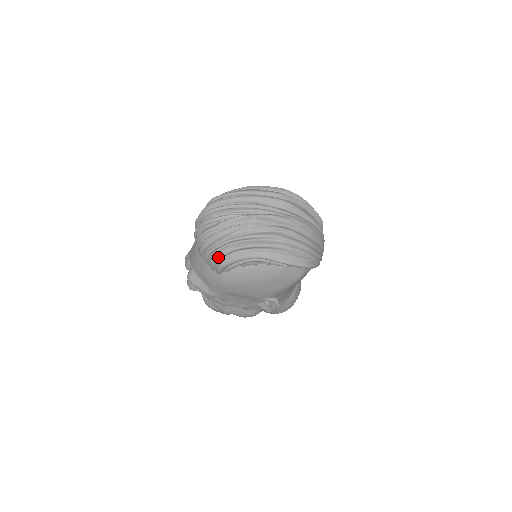
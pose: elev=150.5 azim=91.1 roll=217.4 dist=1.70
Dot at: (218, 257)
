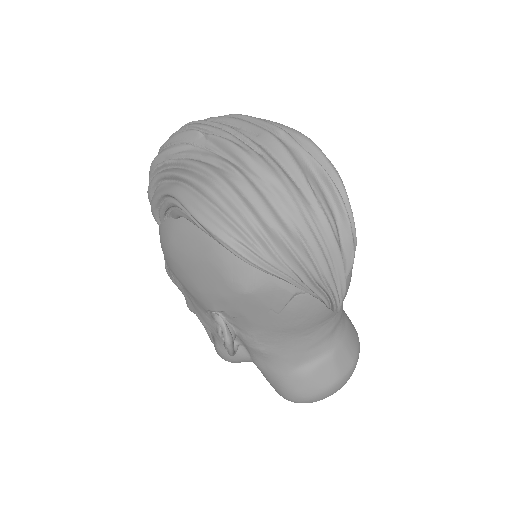
Dot at: (149, 186)
